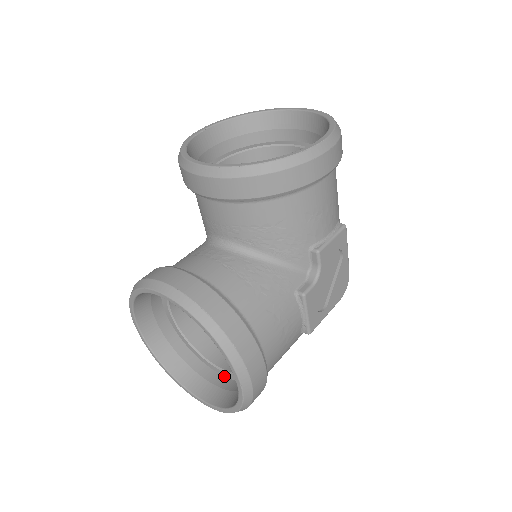
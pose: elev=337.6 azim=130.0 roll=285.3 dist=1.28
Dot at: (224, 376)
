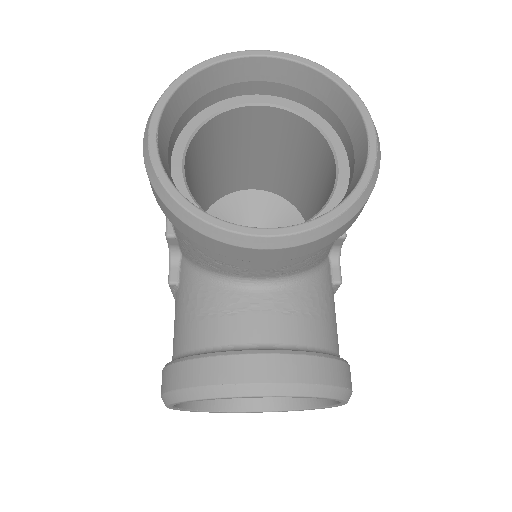
Dot at: occluded
